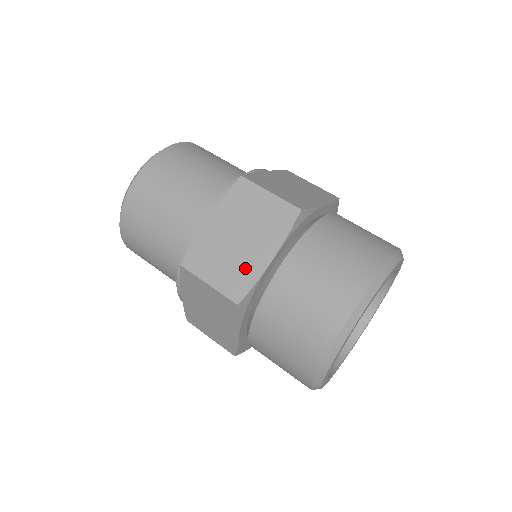
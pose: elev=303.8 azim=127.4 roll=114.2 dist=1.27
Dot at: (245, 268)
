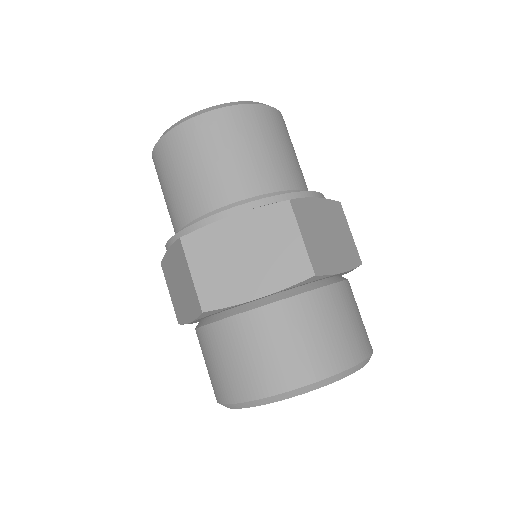
Dot at: (181, 308)
